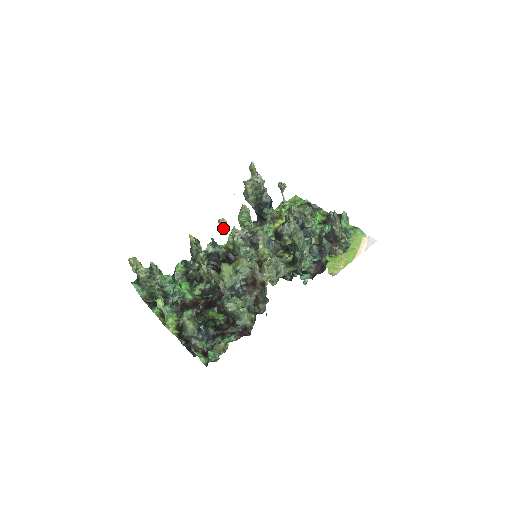
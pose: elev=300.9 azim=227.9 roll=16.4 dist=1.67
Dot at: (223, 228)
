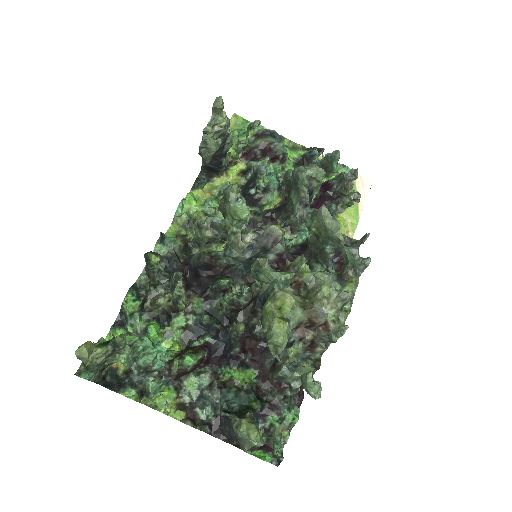
Dot at: (206, 230)
